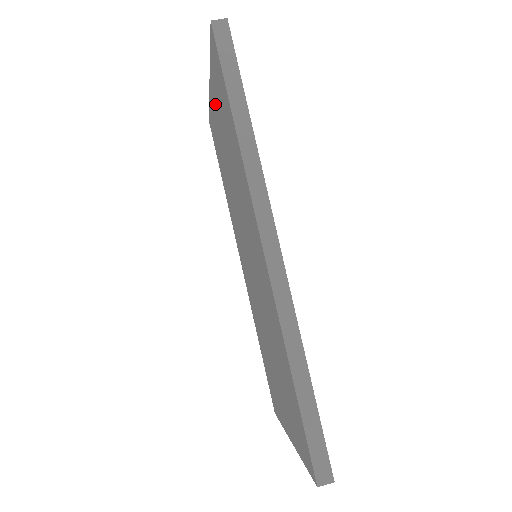
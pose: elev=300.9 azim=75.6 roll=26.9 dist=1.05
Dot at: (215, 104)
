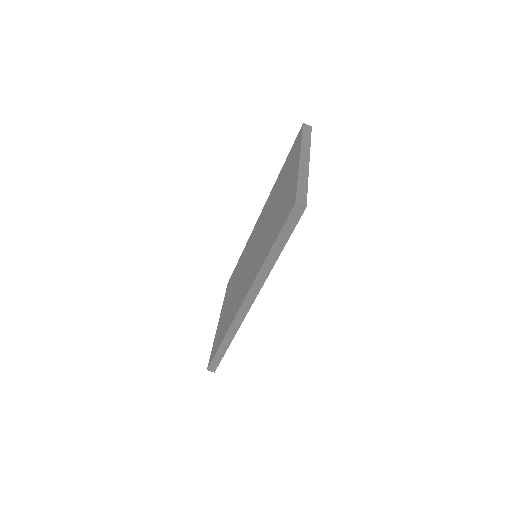
Dot at: (291, 177)
